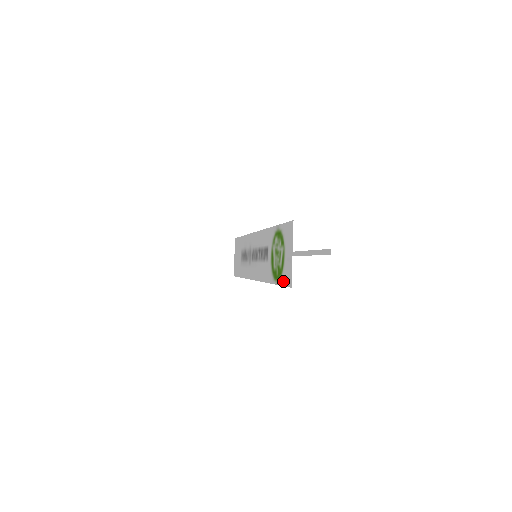
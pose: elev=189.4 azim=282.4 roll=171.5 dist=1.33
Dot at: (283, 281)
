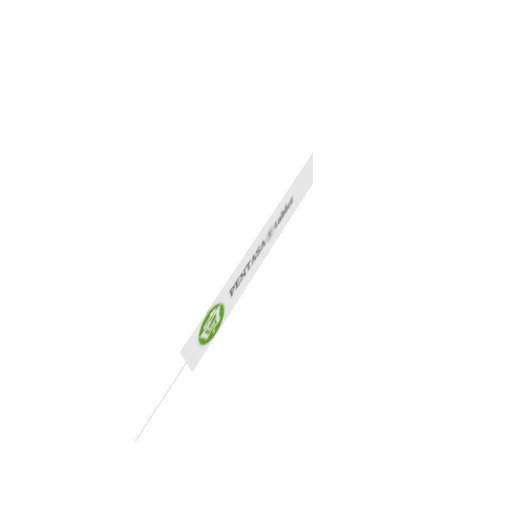
Dot at: (204, 351)
